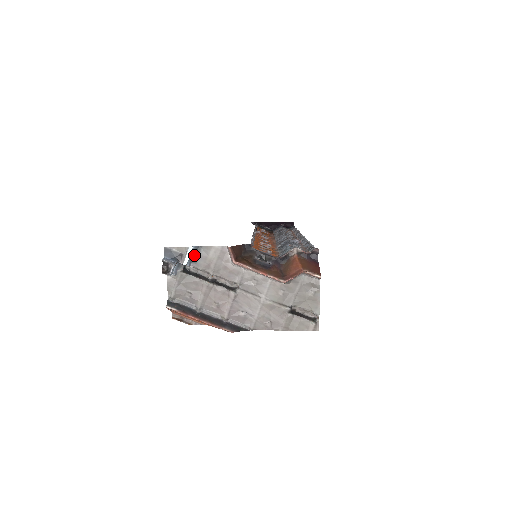
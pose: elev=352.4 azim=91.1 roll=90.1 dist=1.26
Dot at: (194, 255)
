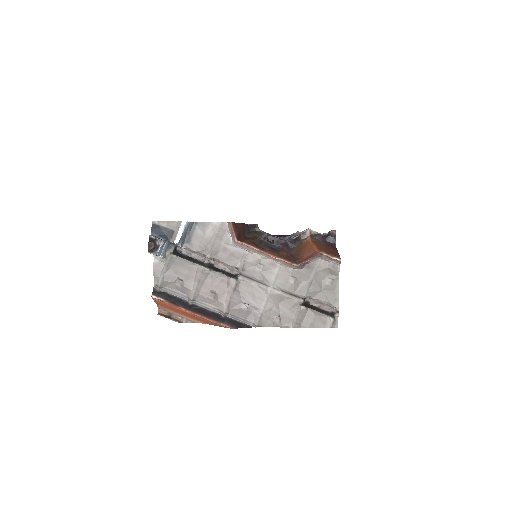
Dot at: (187, 233)
